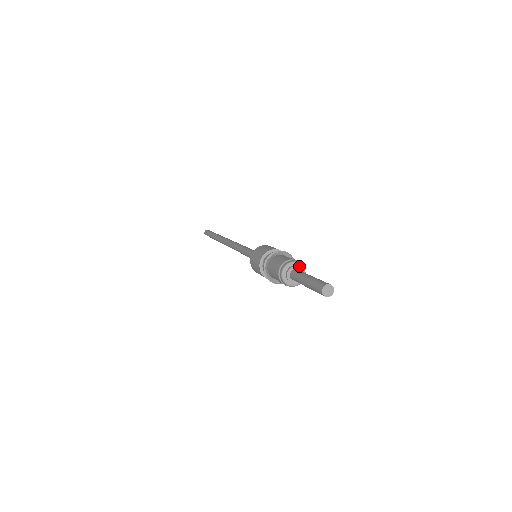
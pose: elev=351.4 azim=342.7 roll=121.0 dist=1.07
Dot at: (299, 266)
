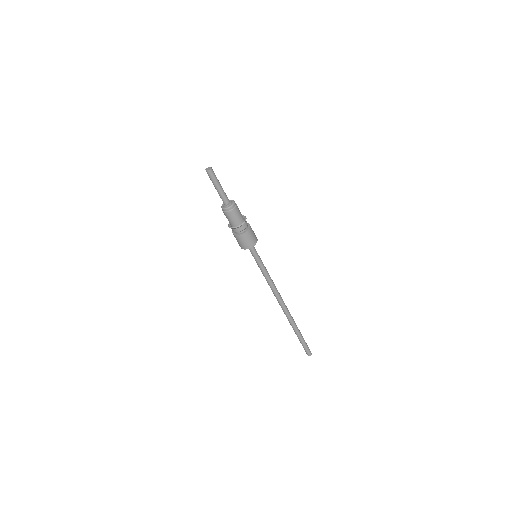
Dot at: (232, 201)
